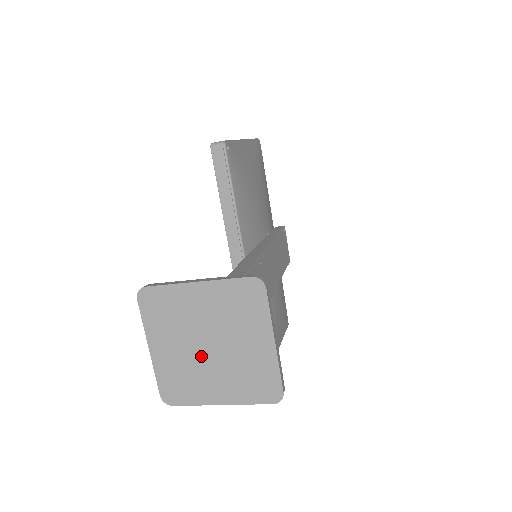
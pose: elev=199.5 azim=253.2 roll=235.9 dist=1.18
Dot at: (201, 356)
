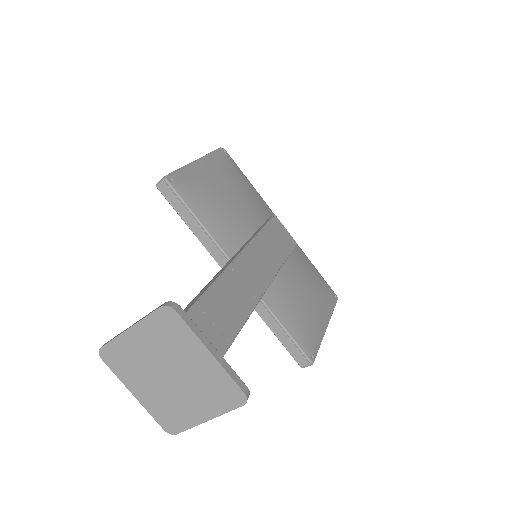
Dot at: (169, 386)
